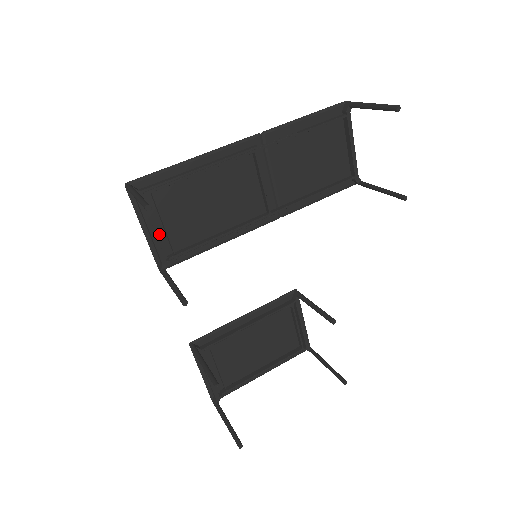
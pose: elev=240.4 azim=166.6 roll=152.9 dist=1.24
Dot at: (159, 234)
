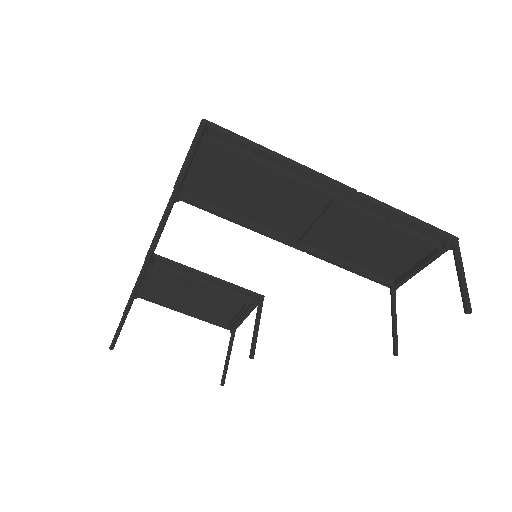
Dot at: (196, 175)
